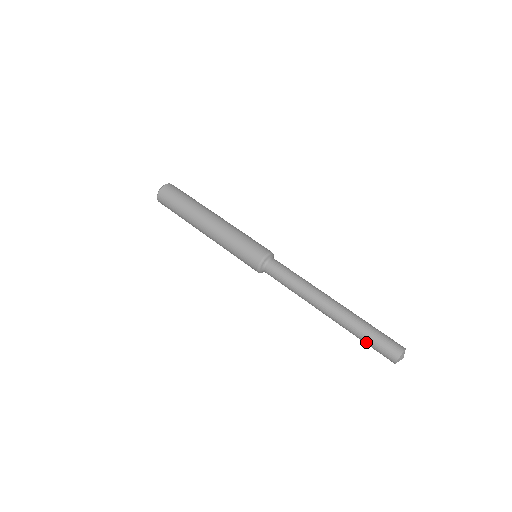
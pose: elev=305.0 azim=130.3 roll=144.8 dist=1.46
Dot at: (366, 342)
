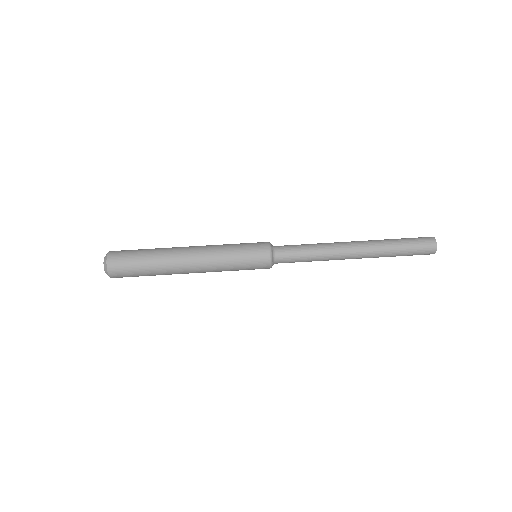
Dot at: occluded
